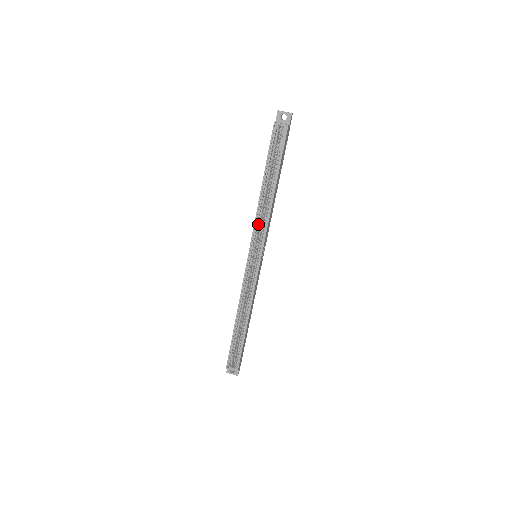
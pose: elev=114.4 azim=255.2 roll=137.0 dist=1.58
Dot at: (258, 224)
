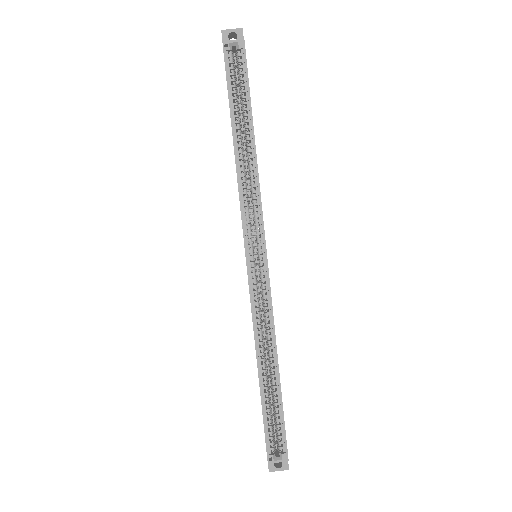
Dot at: occluded
